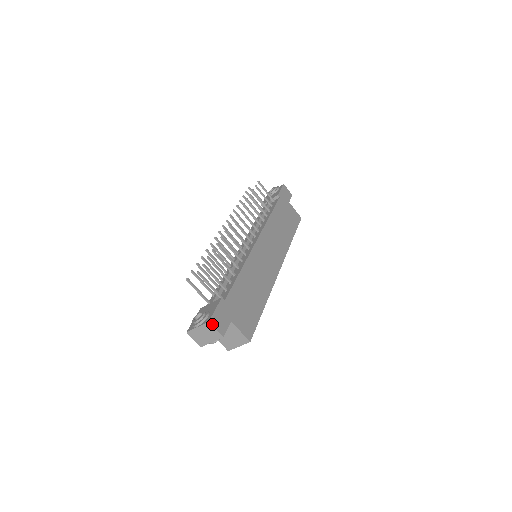
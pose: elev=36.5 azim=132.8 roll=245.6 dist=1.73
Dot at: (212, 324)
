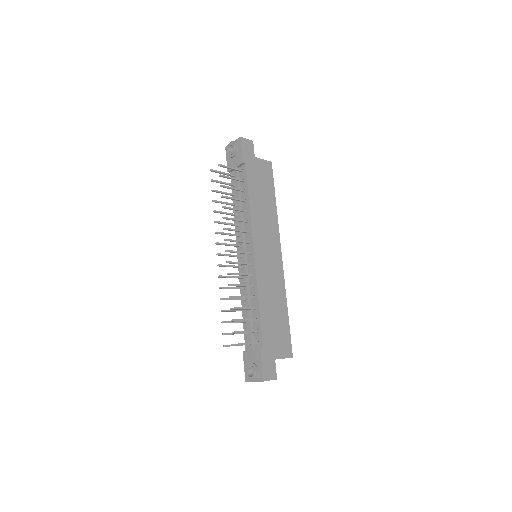
Dot at: (266, 380)
